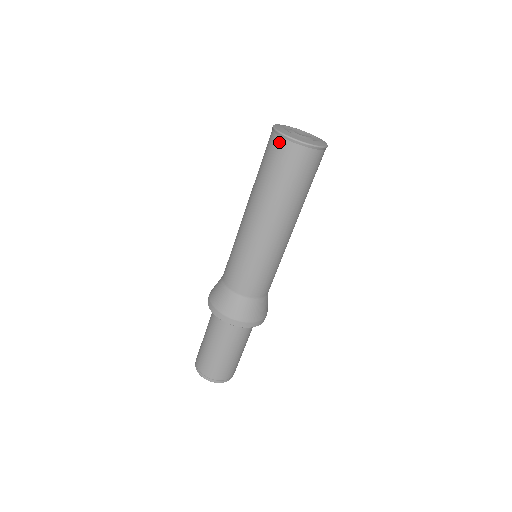
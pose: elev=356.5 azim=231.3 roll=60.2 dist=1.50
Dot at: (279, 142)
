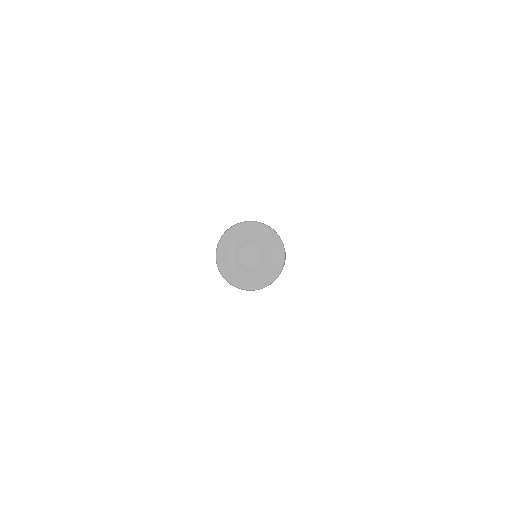
Dot at: occluded
